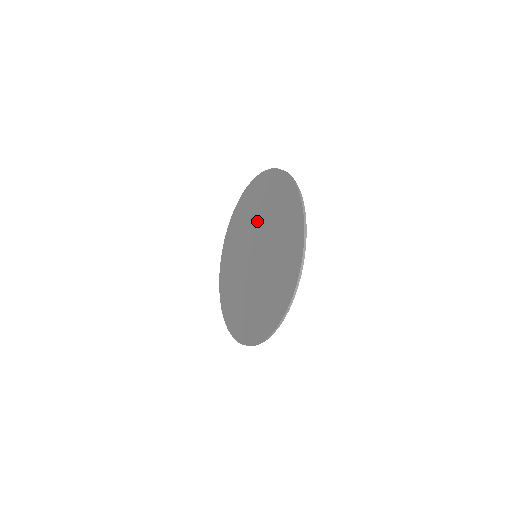
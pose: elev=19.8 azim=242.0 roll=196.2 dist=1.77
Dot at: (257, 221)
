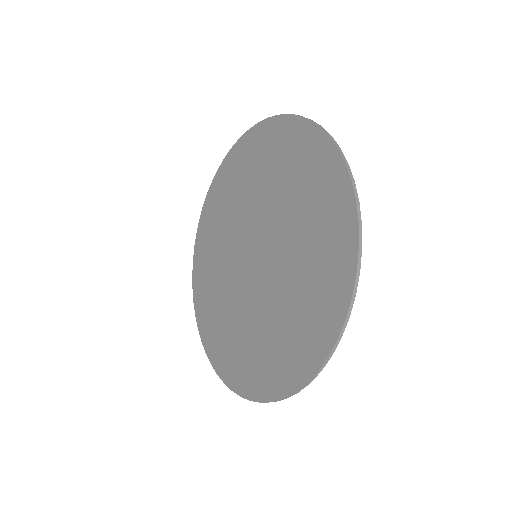
Dot at: (285, 224)
